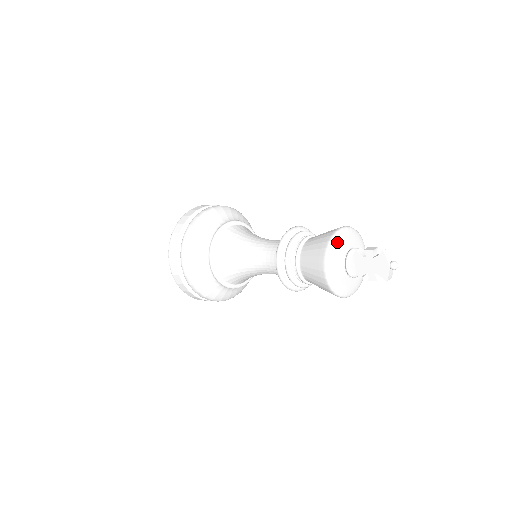
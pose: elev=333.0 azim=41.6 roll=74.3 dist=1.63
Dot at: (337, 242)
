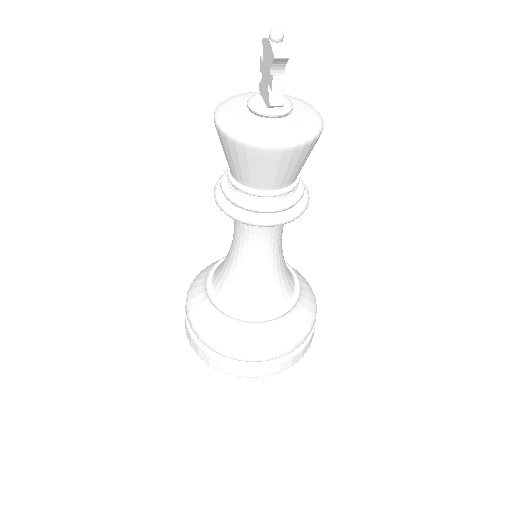
Dot at: (238, 96)
